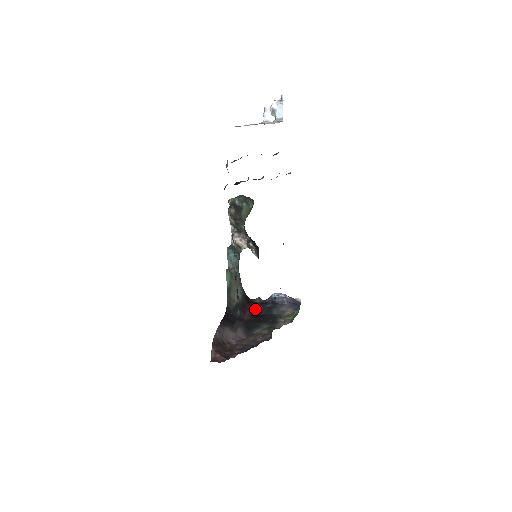
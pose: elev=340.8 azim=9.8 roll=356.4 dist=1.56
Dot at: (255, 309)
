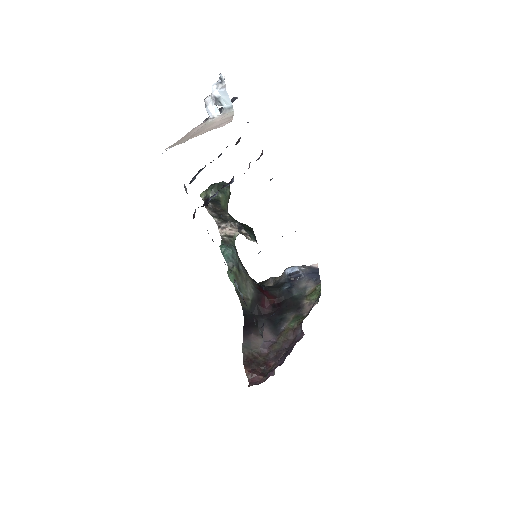
Dot at: (273, 297)
